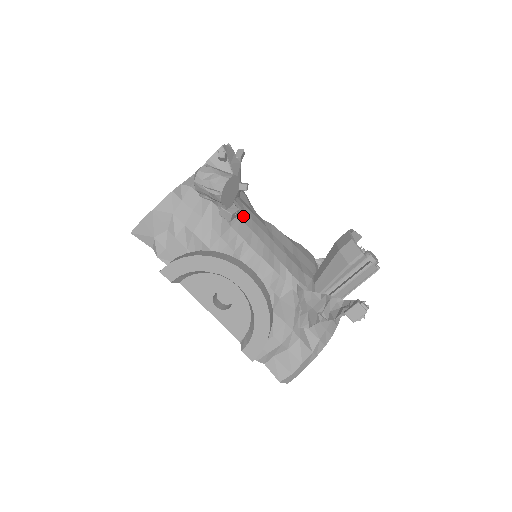
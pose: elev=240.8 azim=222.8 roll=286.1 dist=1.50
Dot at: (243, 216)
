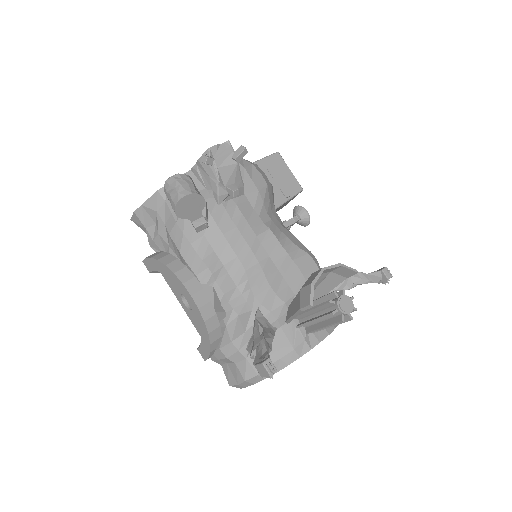
Dot at: (225, 223)
